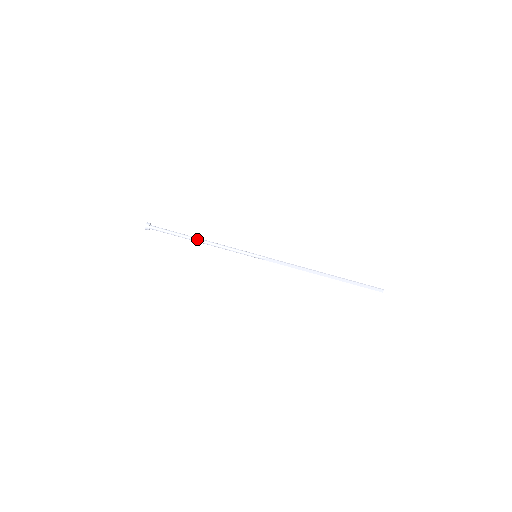
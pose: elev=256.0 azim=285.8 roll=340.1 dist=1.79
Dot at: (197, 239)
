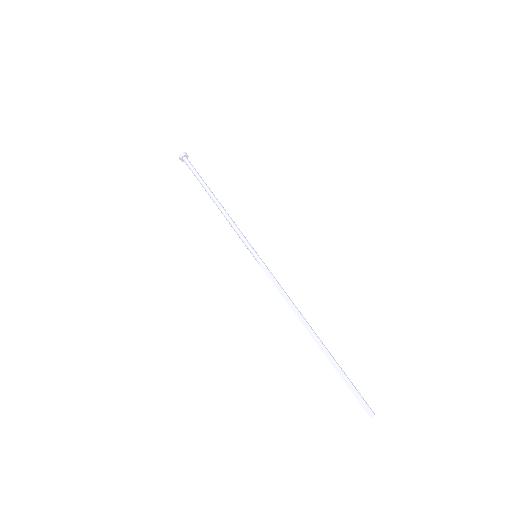
Dot at: (215, 197)
